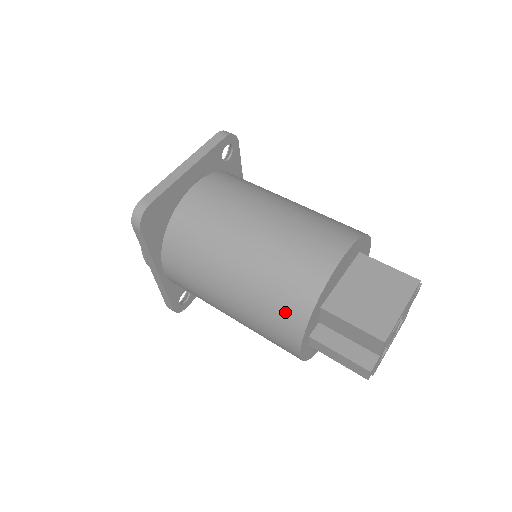
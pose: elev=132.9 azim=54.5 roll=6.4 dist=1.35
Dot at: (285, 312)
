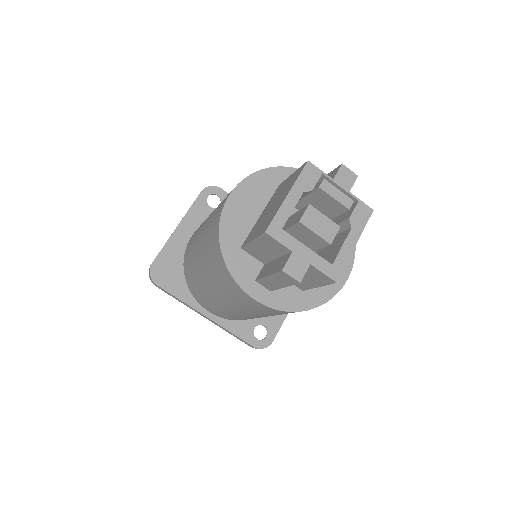
Dot at: (220, 271)
